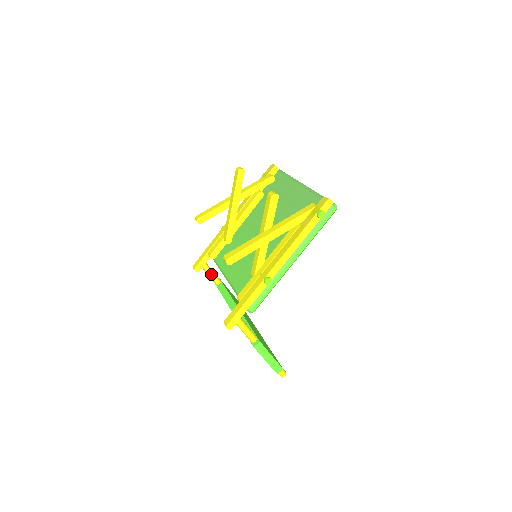
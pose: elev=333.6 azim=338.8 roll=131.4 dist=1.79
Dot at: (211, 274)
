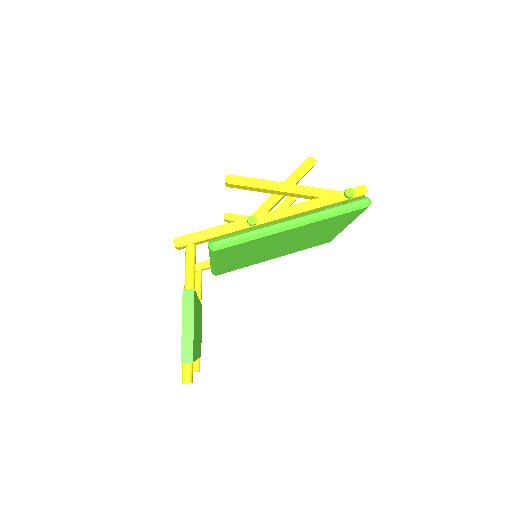
Dot at: (198, 286)
